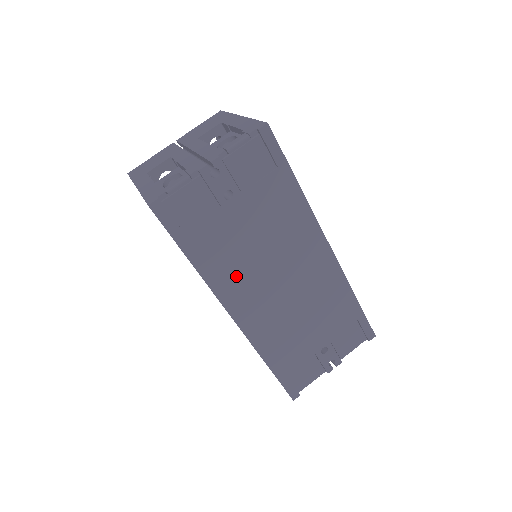
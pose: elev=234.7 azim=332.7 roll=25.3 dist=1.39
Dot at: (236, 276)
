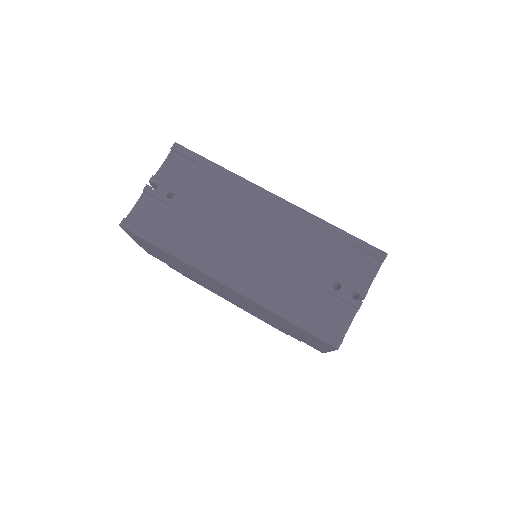
Dot at: (207, 249)
